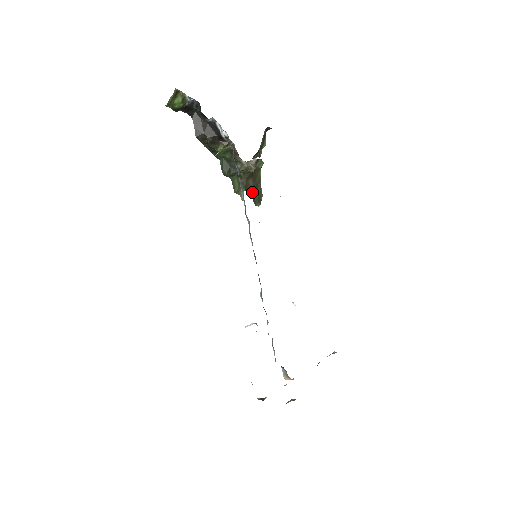
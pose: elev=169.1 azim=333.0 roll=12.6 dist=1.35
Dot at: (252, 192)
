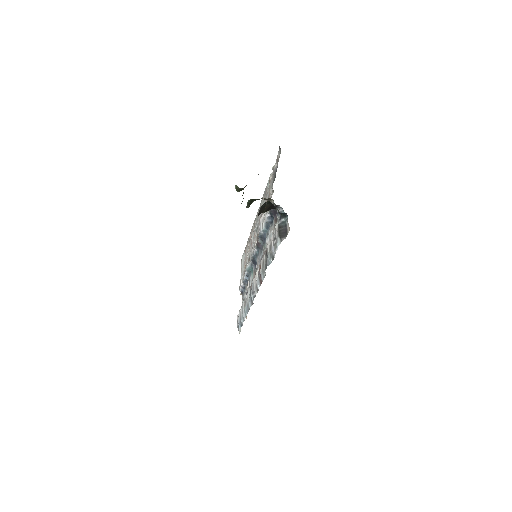
Dot at: (242, 189)
